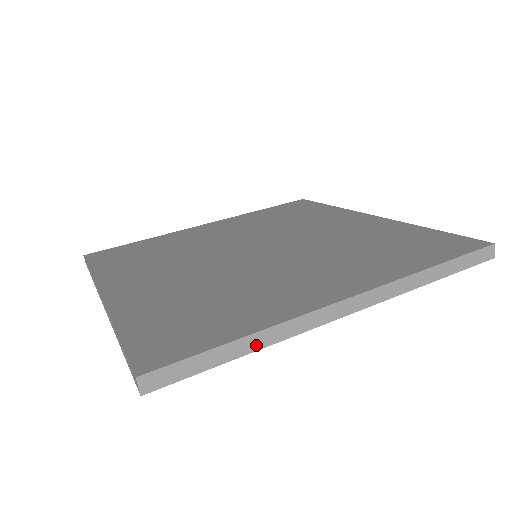
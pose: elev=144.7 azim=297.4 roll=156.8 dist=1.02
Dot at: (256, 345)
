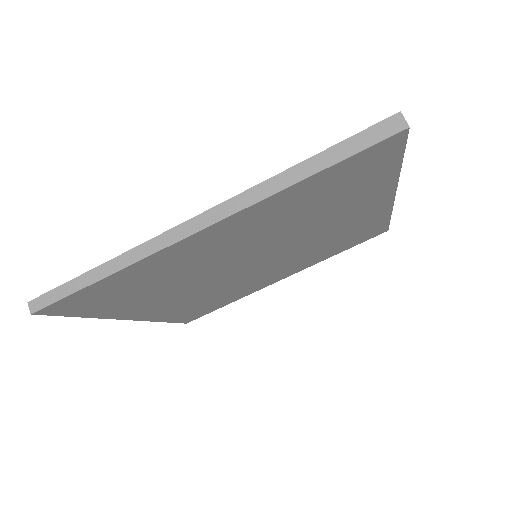
Dot at: occluded
